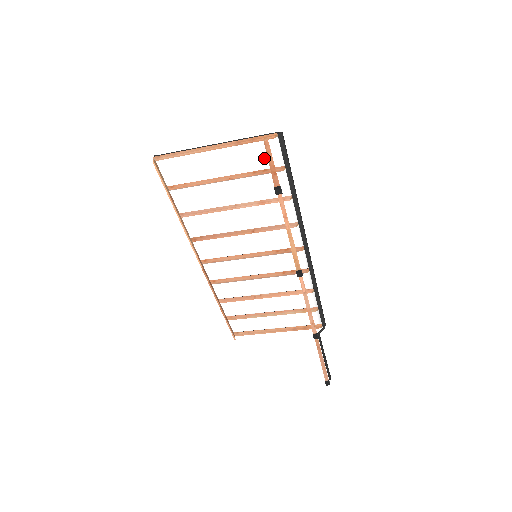
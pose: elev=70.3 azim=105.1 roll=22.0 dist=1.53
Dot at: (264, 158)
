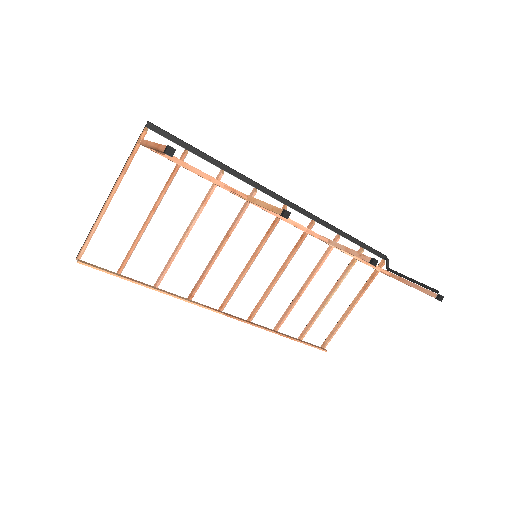
Dot at: (161, 161)
